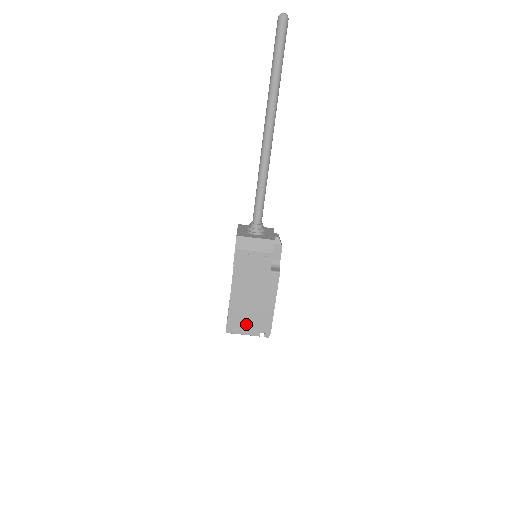
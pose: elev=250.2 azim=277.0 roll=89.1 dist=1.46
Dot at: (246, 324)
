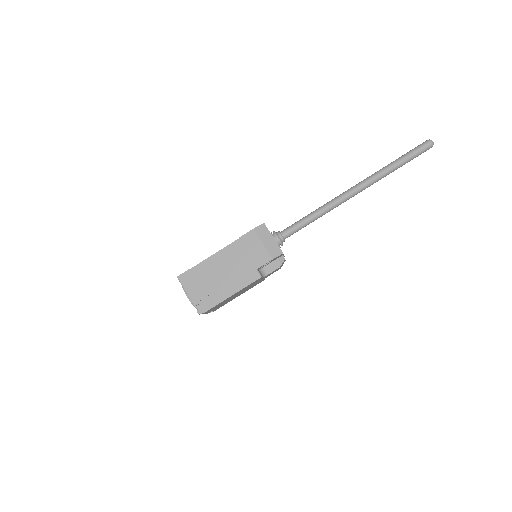
Dot at: (197, 286)
